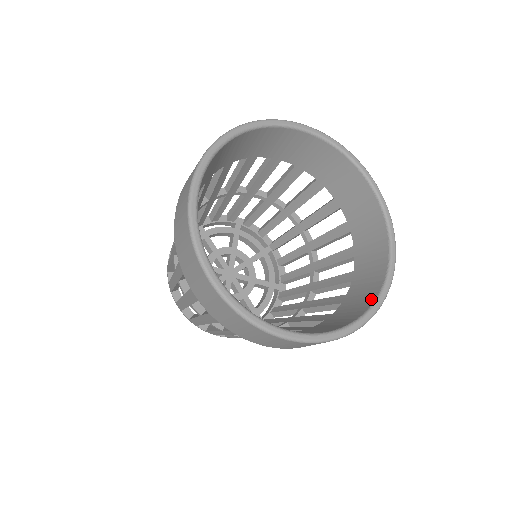
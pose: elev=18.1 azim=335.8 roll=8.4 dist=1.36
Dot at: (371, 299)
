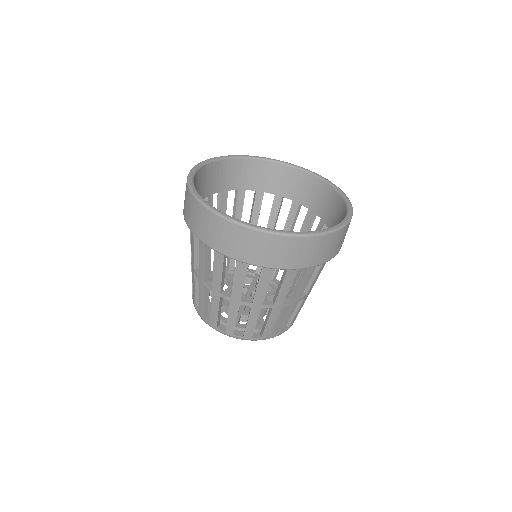
Dot at: (343, 208)
